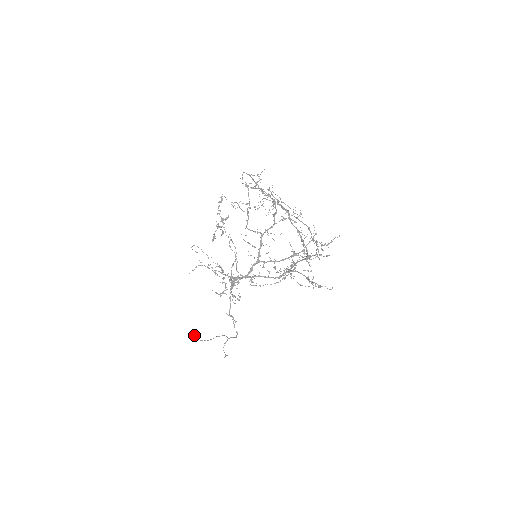
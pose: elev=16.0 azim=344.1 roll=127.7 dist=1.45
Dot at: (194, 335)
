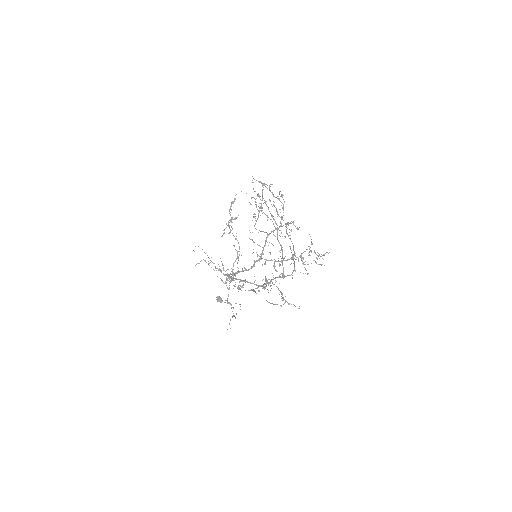
Dot at: (220, 297)
